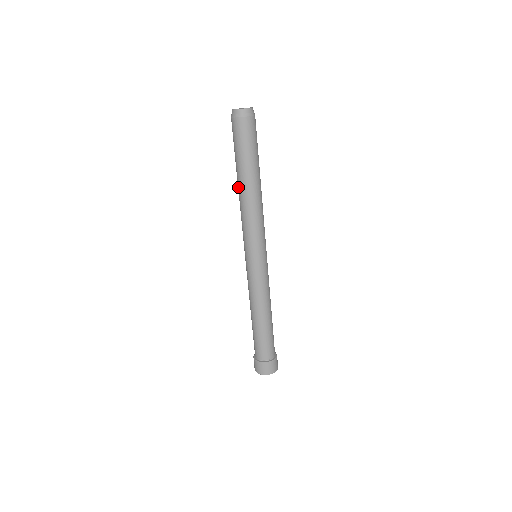
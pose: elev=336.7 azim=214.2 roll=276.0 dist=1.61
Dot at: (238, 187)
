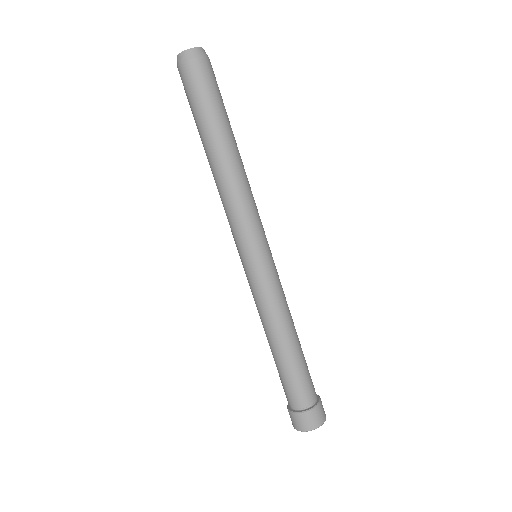
Dot at: occluded
